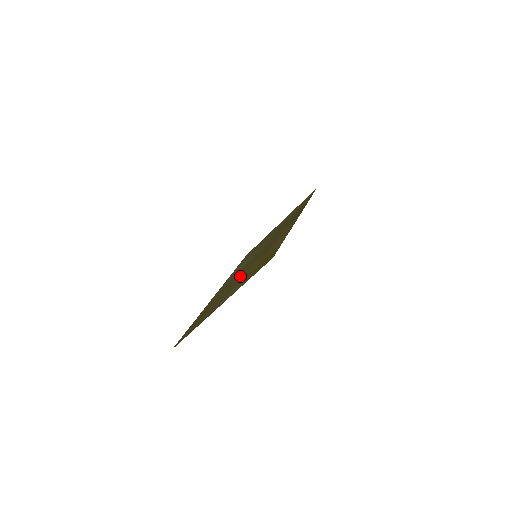
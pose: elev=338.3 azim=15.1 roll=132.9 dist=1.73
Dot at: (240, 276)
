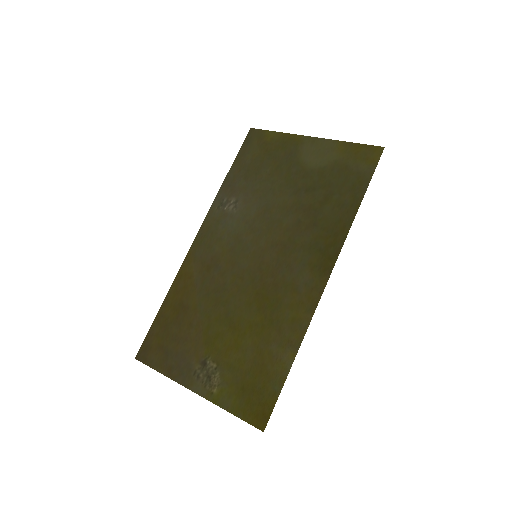
Dot at: (227, 311)
